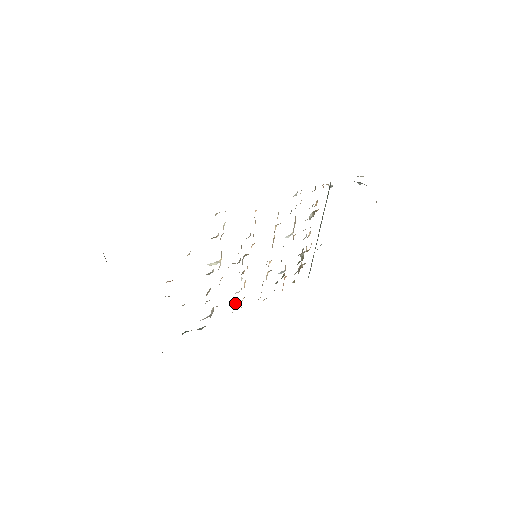
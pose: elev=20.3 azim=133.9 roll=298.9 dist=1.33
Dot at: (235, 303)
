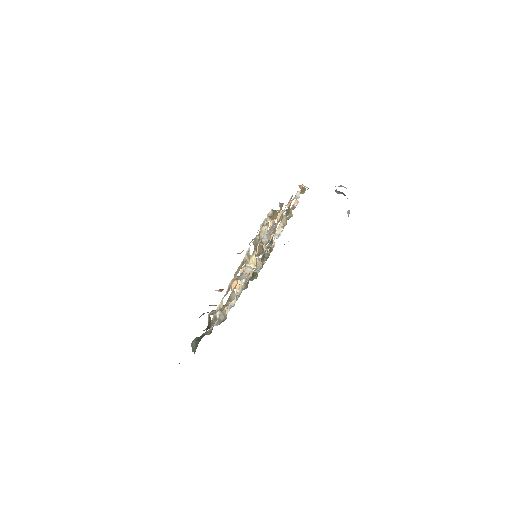
Dot at: (231, 304)
